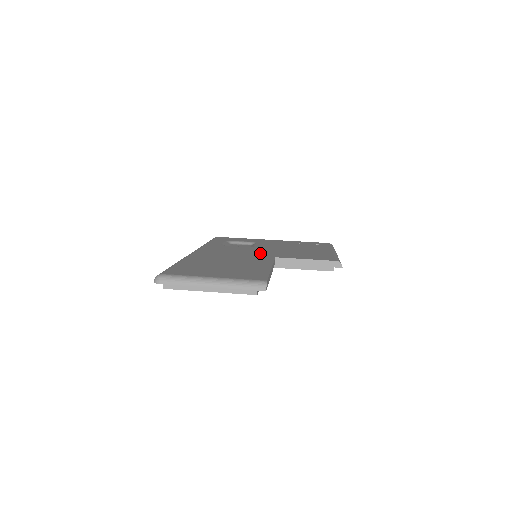
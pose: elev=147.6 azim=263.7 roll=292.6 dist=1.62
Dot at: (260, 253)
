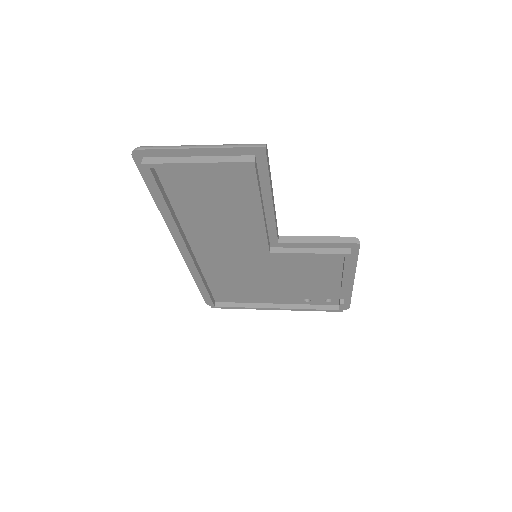
Dot at: occluded
